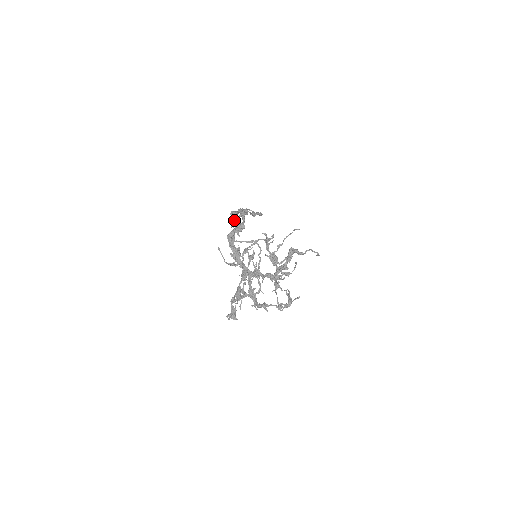
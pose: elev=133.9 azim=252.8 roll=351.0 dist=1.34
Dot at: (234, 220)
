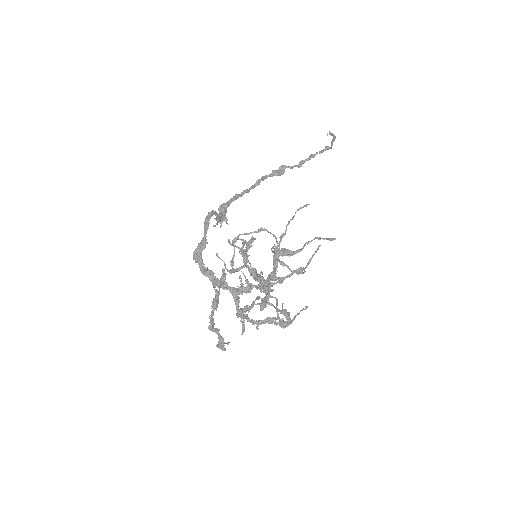
Dot at: (217, 221)
